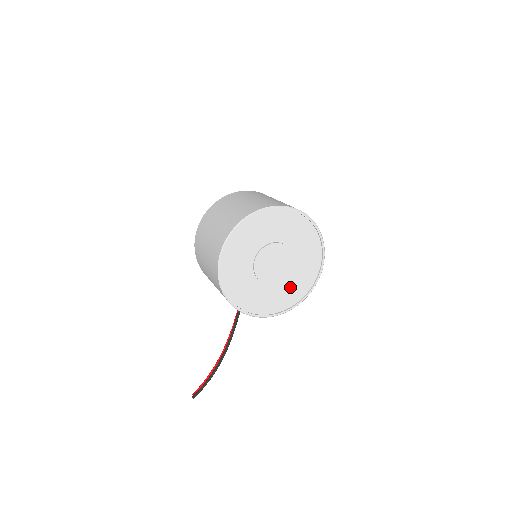
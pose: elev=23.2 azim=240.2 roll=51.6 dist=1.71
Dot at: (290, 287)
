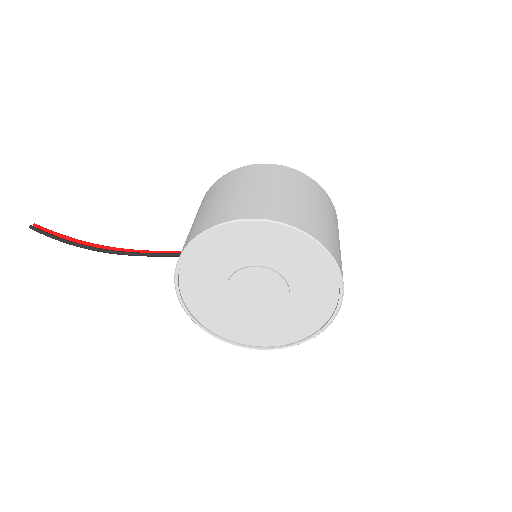
Dot at: (230, 318)
